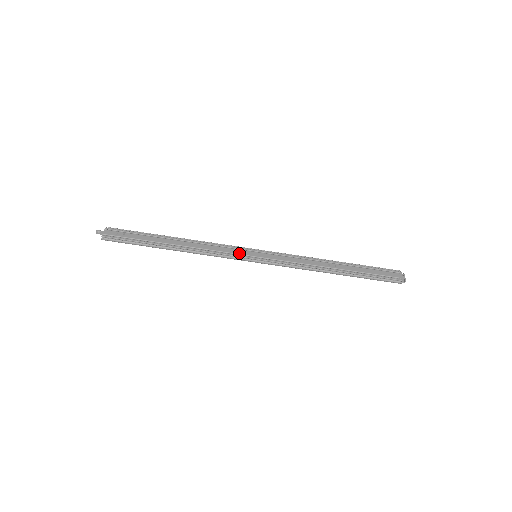
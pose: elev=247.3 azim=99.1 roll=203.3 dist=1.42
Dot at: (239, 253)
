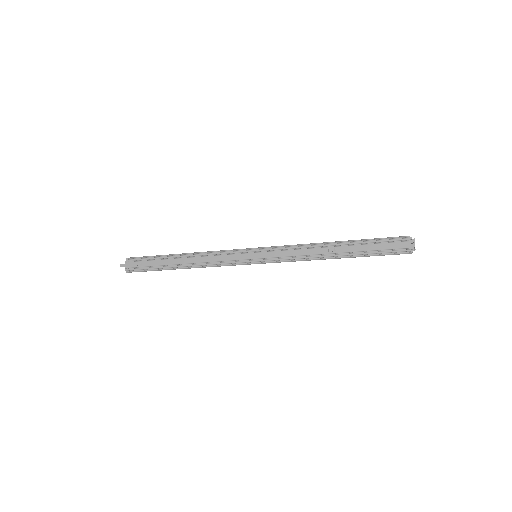
Dot at: (239, 259)
